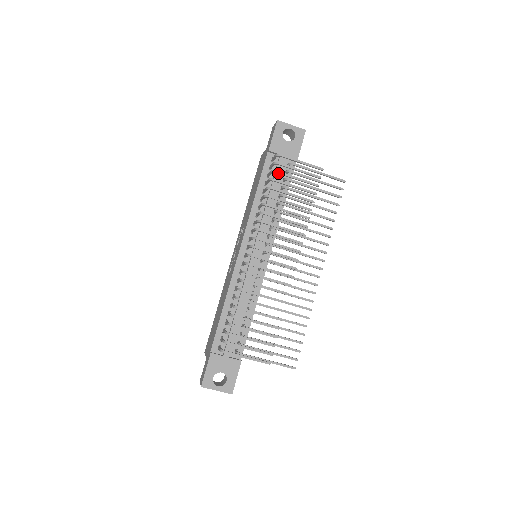
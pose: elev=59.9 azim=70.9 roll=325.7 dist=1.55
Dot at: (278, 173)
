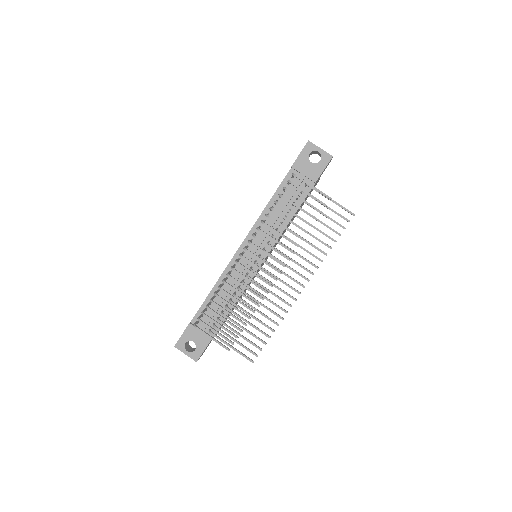
Dot at: (288, 191)
